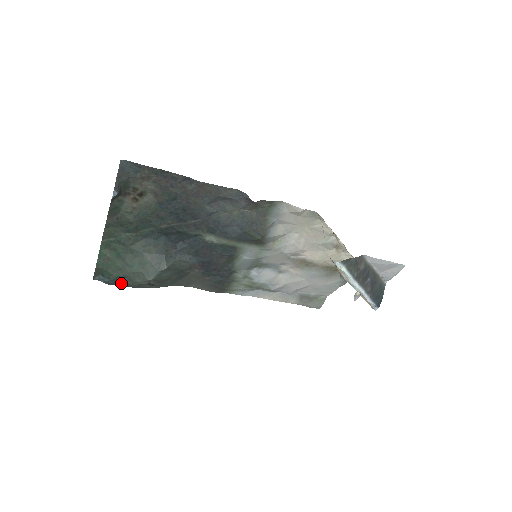
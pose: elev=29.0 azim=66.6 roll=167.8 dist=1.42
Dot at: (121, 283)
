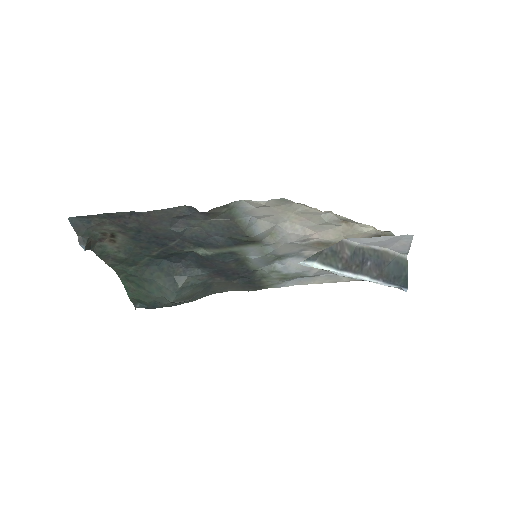
Dot at: (158, 306)
